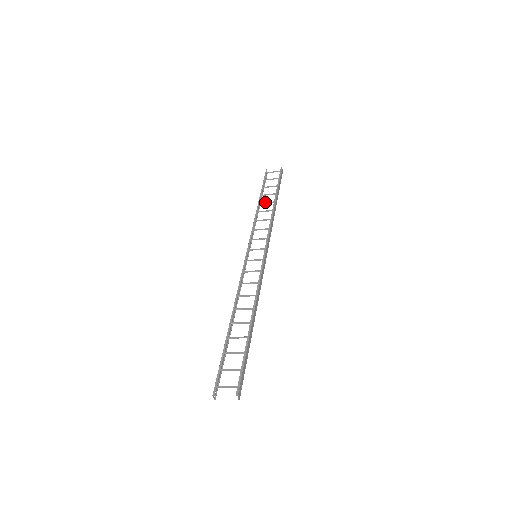
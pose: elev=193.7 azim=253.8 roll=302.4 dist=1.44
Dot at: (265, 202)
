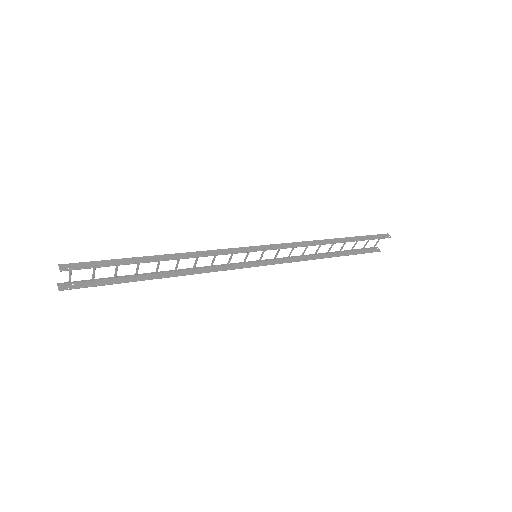
Dot at: (331, 247)
